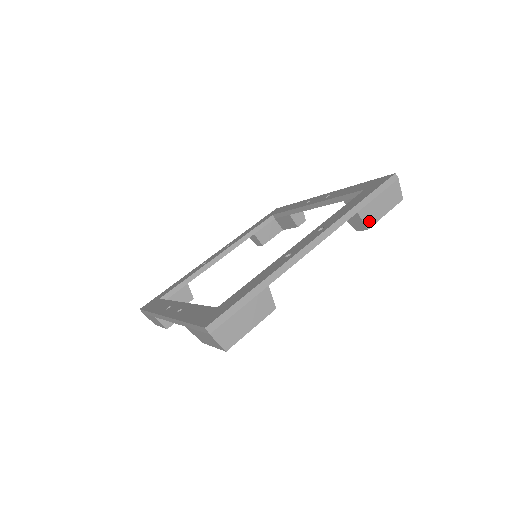
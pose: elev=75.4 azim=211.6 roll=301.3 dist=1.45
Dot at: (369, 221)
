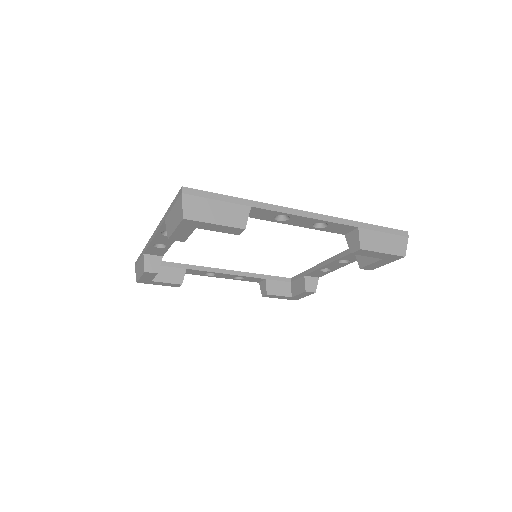
Dot at: (365, 244)
